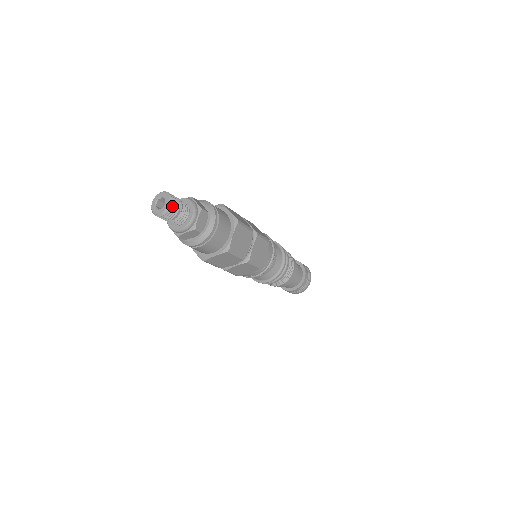
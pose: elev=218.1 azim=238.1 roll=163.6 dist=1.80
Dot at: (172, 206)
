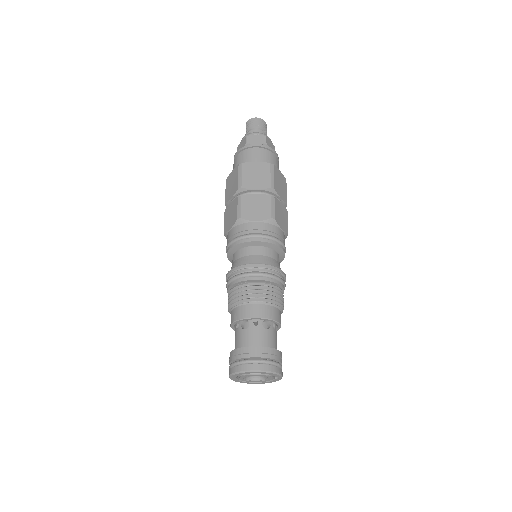
Dot at: (265, 124)
